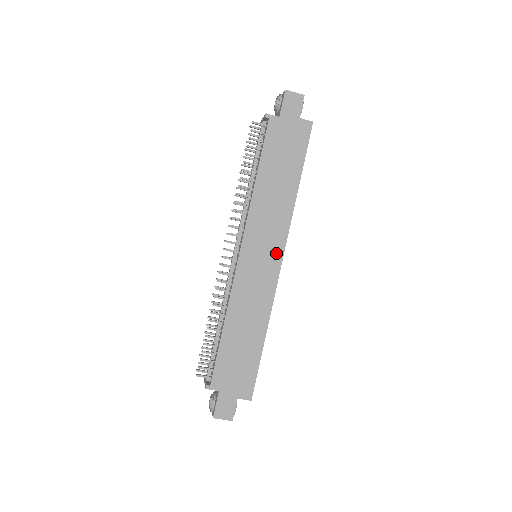
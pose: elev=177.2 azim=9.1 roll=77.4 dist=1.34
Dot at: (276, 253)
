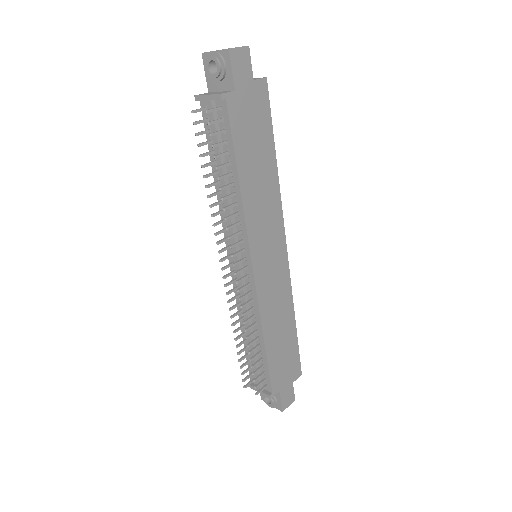
Dot at: (280, 244)
